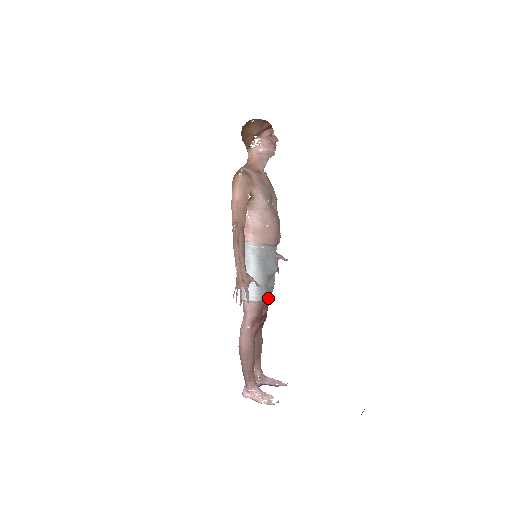
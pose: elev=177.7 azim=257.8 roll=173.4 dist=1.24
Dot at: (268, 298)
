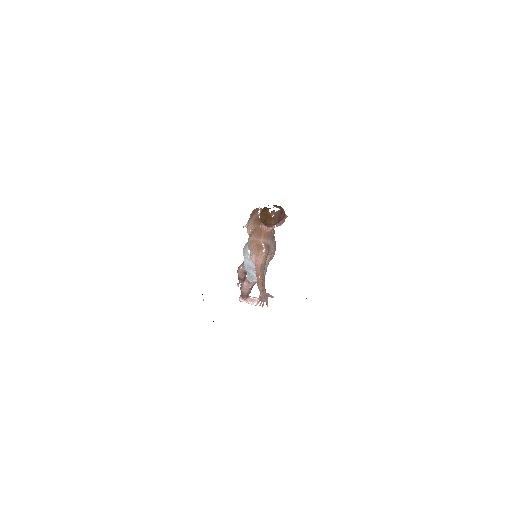
Dot at: occluded
